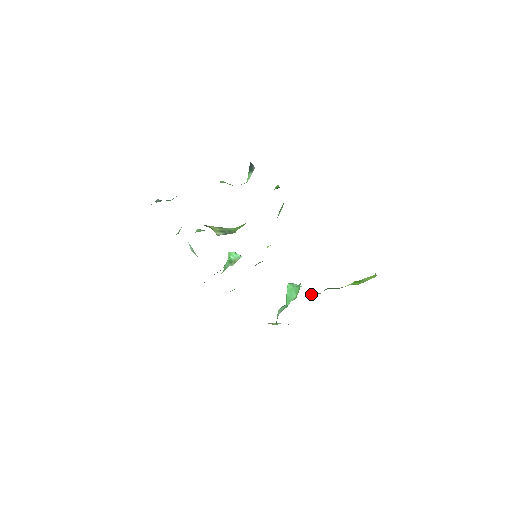
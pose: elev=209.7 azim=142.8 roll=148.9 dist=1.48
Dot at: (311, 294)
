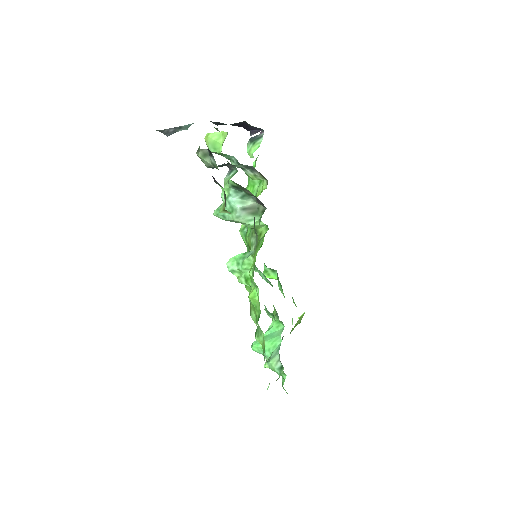
Dot at: occluded
